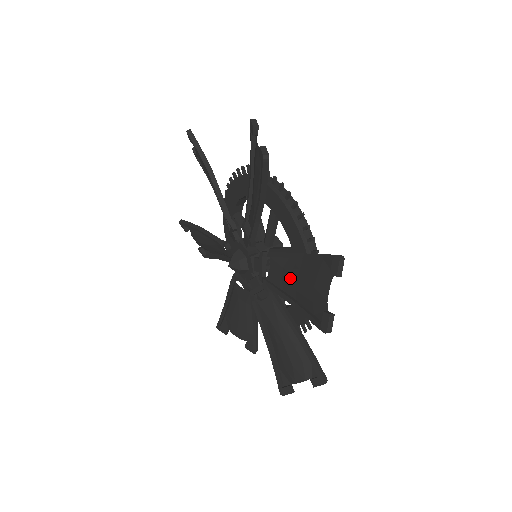
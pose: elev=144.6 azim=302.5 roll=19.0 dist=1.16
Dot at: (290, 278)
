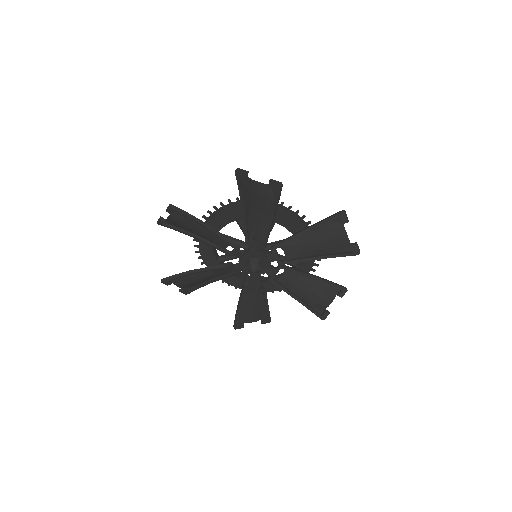
Dot at: (302, 287)
